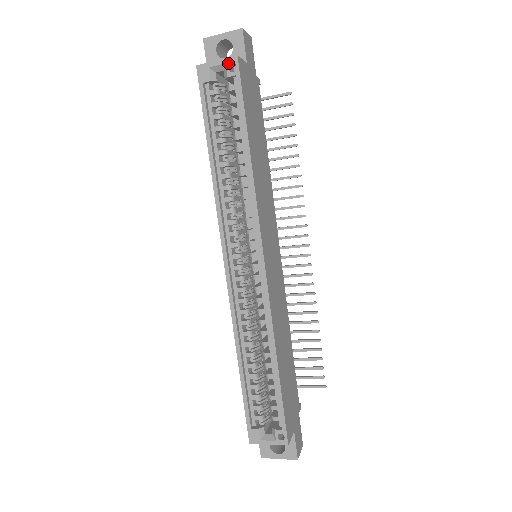
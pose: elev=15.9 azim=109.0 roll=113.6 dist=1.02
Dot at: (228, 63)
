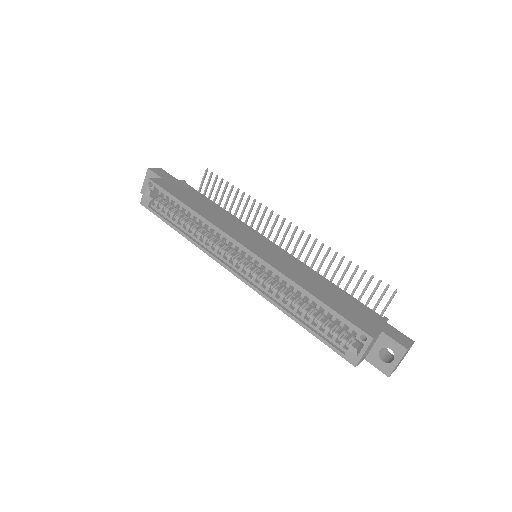
Dot at: (148, 185)
